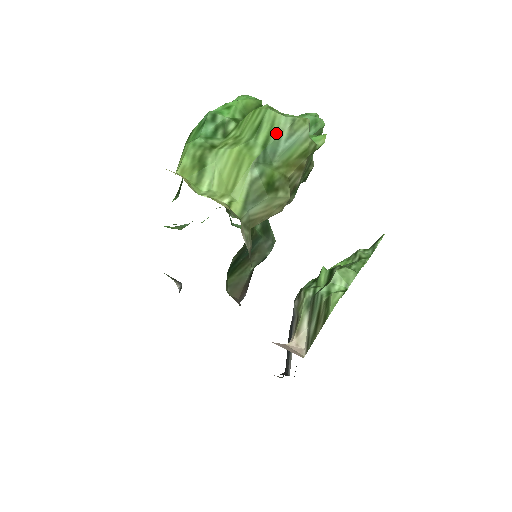
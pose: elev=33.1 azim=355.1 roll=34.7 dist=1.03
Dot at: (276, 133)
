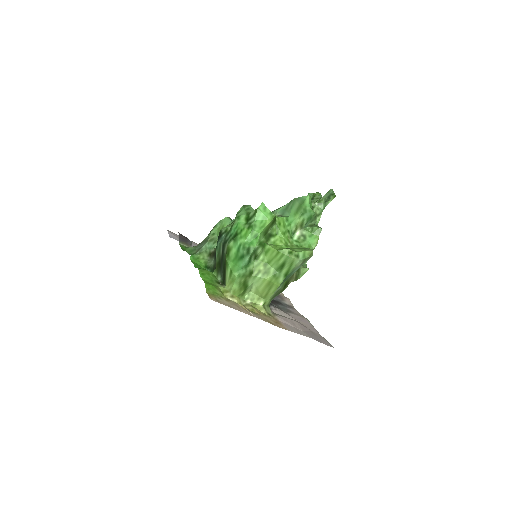
Dot at: (293, 269)
